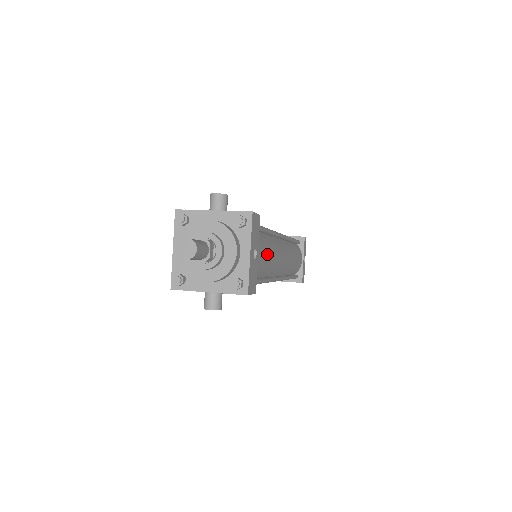
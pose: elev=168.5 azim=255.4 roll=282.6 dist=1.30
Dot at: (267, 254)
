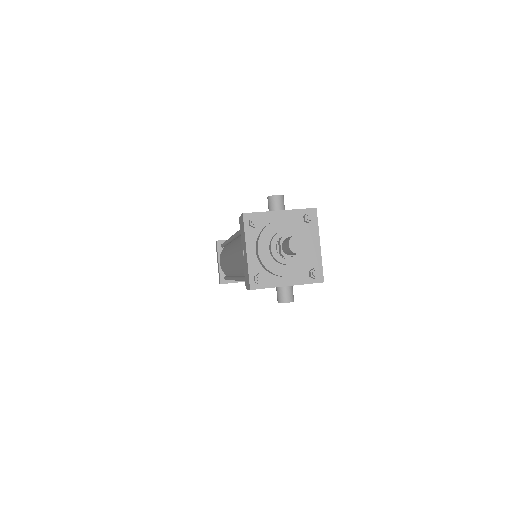
Dot at: occluded
